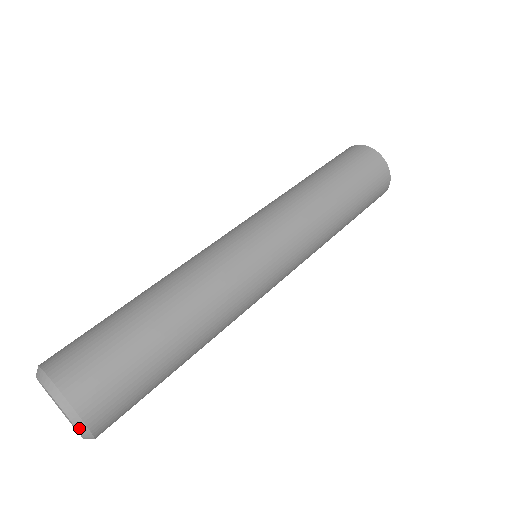
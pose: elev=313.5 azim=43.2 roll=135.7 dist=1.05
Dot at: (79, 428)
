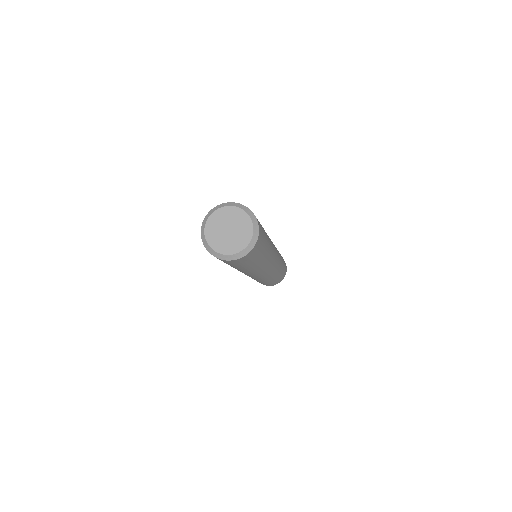
Dot at: (255, 230)
